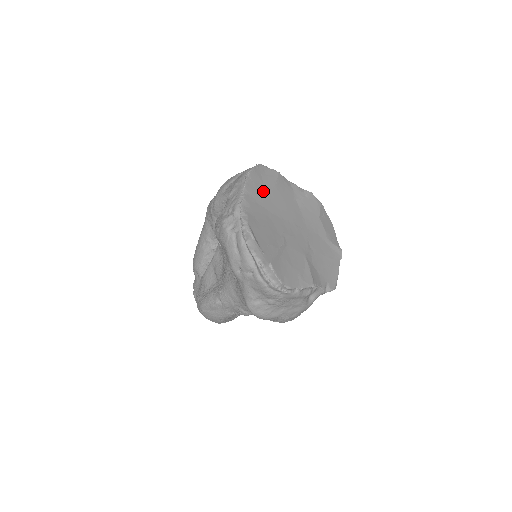
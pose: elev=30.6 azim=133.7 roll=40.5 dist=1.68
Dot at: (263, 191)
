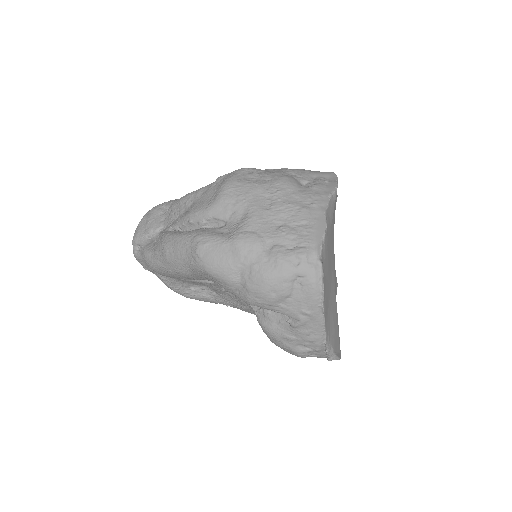
Dot at: (327, 288)
